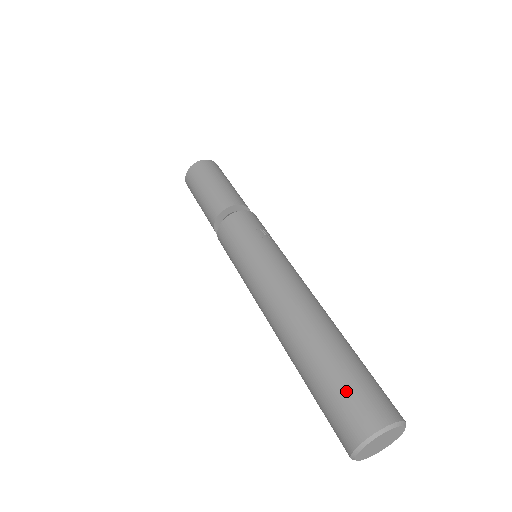
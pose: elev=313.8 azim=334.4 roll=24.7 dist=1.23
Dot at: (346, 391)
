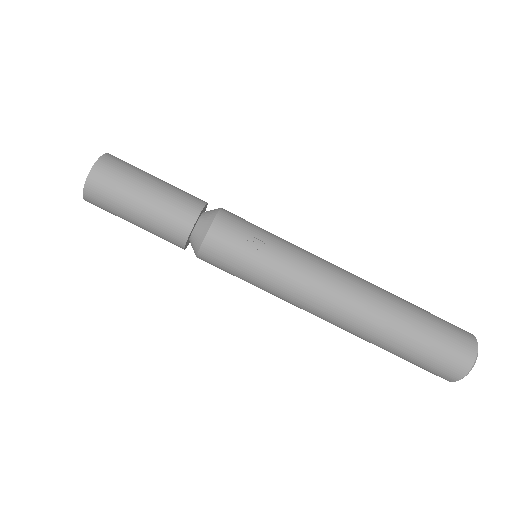
Dot at: (430, 359)
